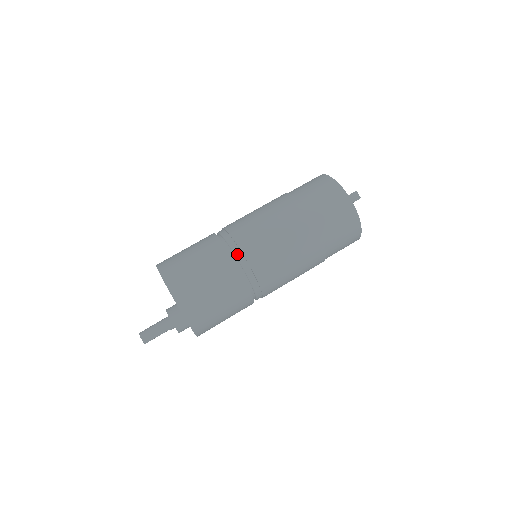
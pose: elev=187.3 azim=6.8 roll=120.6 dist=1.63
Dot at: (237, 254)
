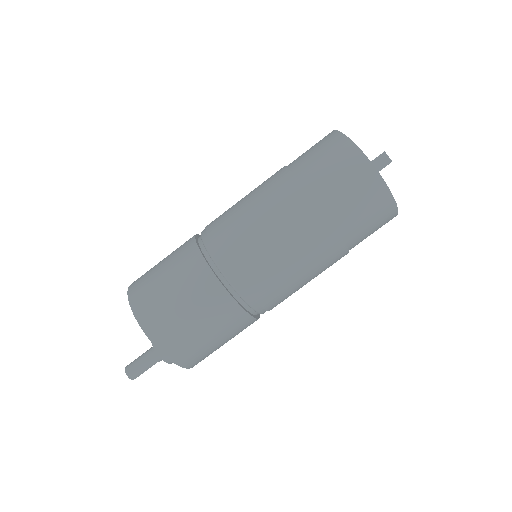
Dot at: (221, 268)
